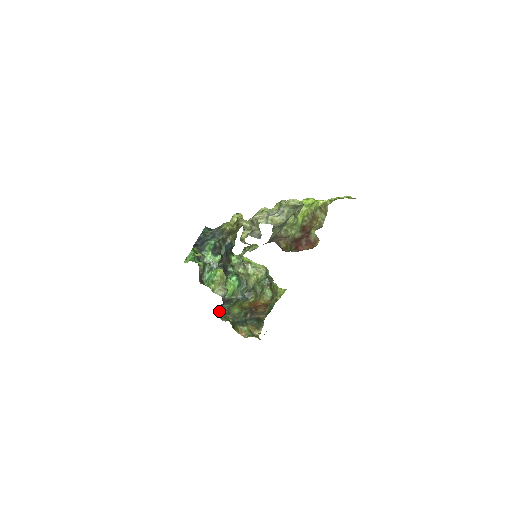
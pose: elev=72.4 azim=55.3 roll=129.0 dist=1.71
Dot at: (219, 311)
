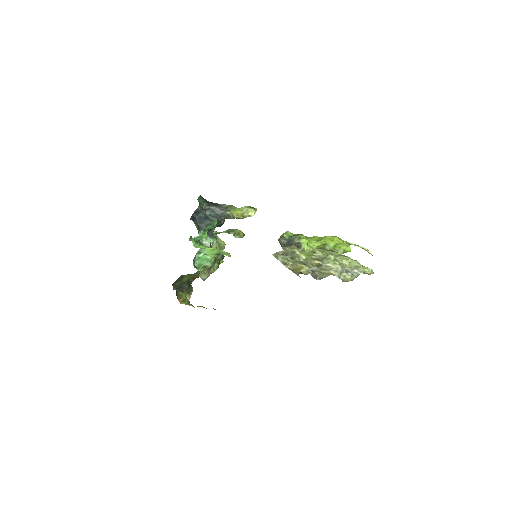
Dot at: occluded
